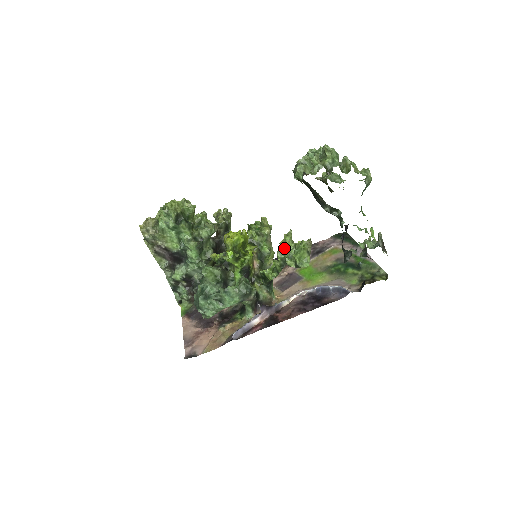
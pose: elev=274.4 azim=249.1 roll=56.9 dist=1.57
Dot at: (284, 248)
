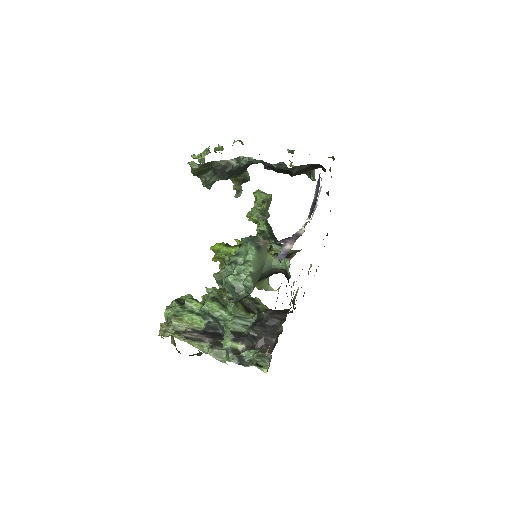
Dot at: occluded
